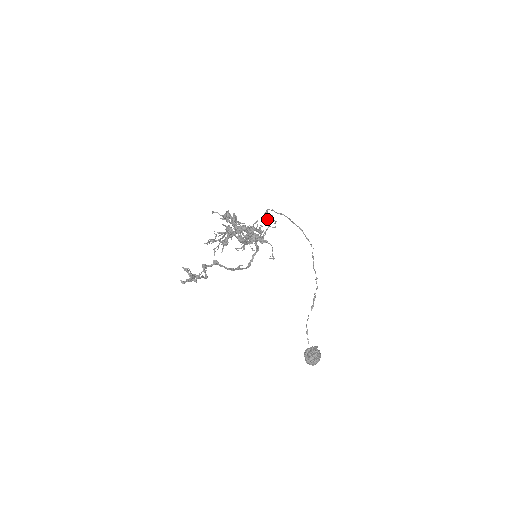
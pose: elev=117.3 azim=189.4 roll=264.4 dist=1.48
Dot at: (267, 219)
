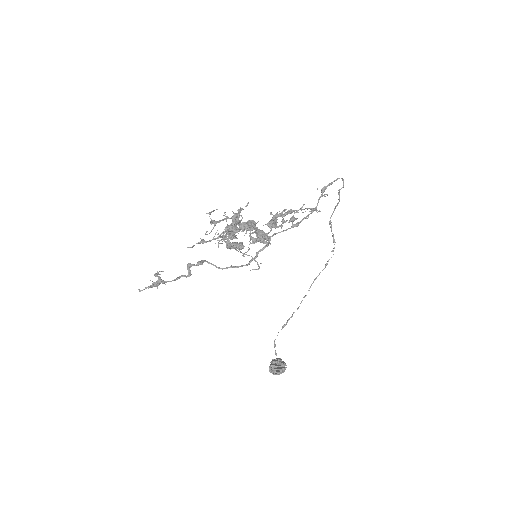
Dot at: (319, 198)
